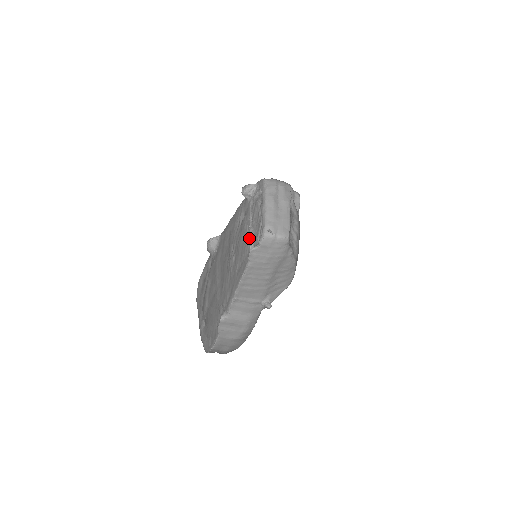
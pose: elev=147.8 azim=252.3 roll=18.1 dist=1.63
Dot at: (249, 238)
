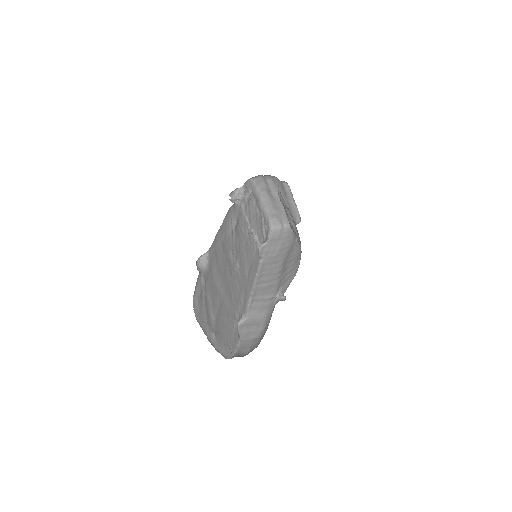
Dot at: (253, 238)
